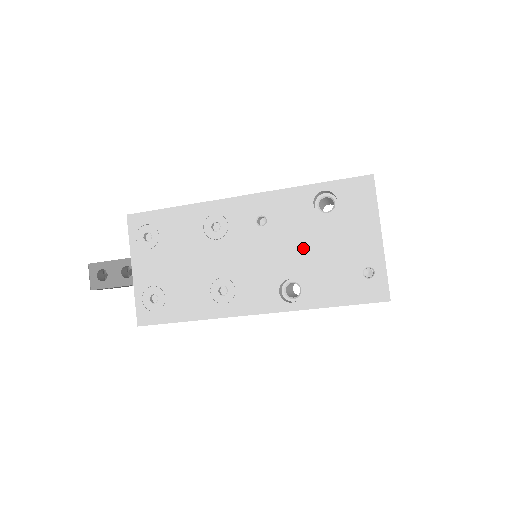
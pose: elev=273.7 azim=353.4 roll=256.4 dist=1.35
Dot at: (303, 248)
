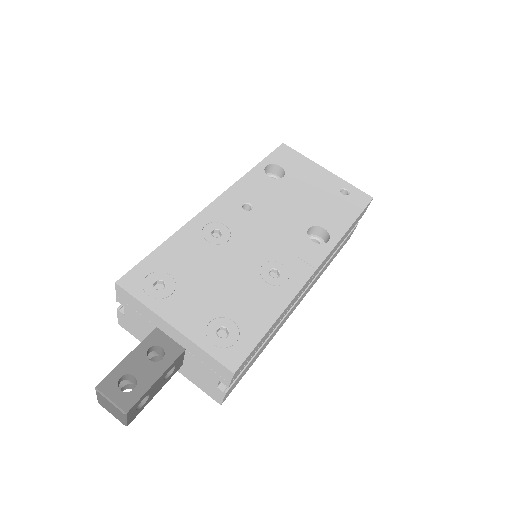
Dot at: (294, 204)
